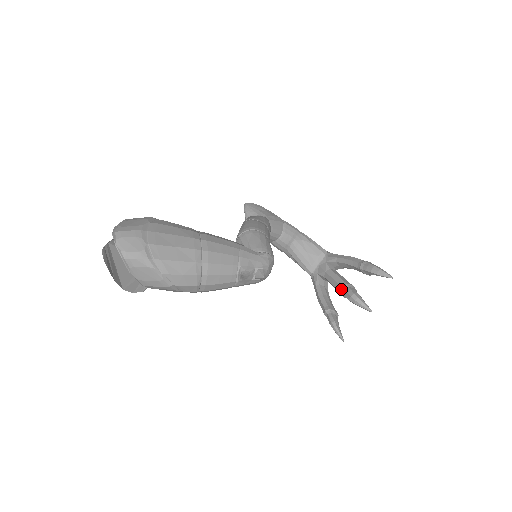
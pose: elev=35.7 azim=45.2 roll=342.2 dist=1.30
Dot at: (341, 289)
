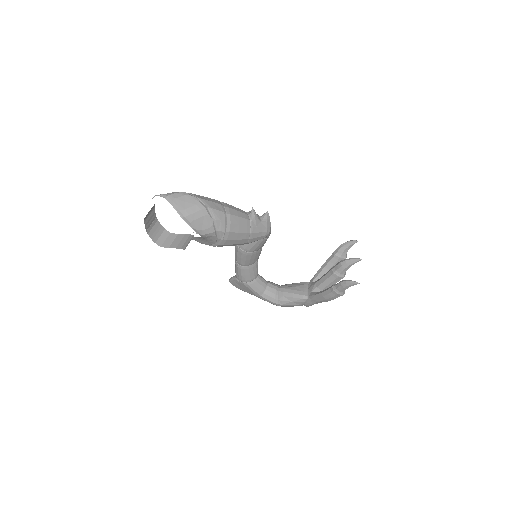
Dot at: (332, 270)
